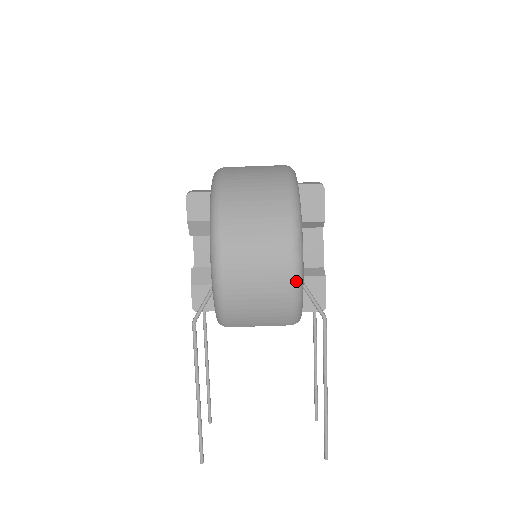
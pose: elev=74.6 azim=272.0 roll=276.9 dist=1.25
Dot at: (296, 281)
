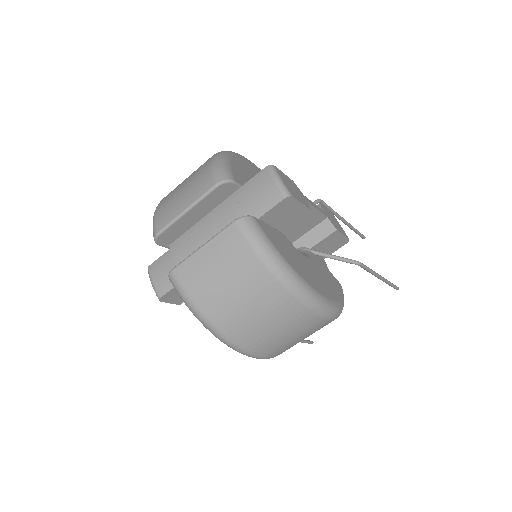
Dot at: (337, 317)
